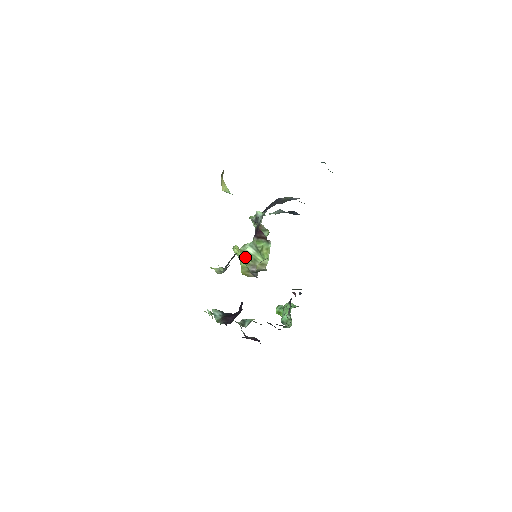
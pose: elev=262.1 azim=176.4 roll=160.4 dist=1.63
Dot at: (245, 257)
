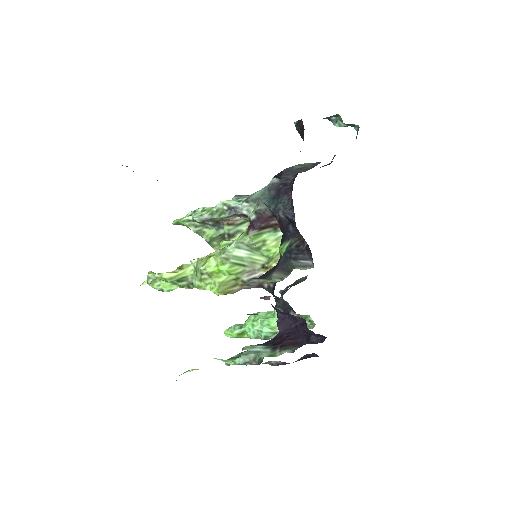
Dot at: (235, 265)
